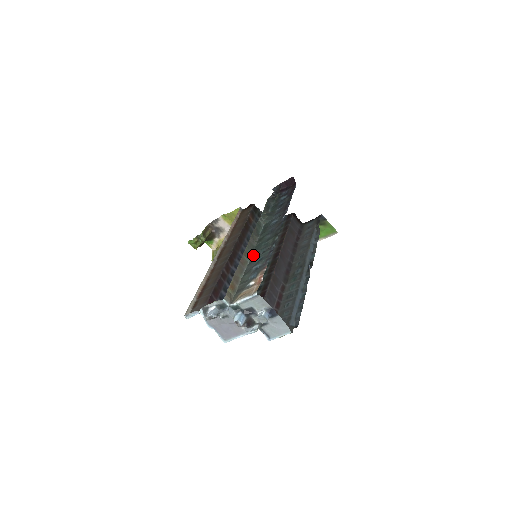
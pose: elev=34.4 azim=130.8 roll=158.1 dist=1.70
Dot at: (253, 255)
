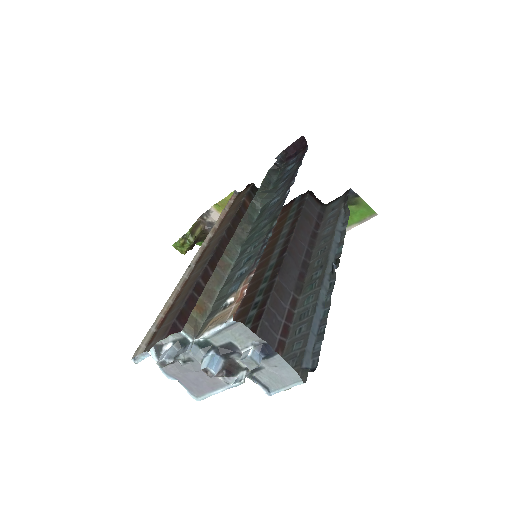
Dot at: (240, 253)
